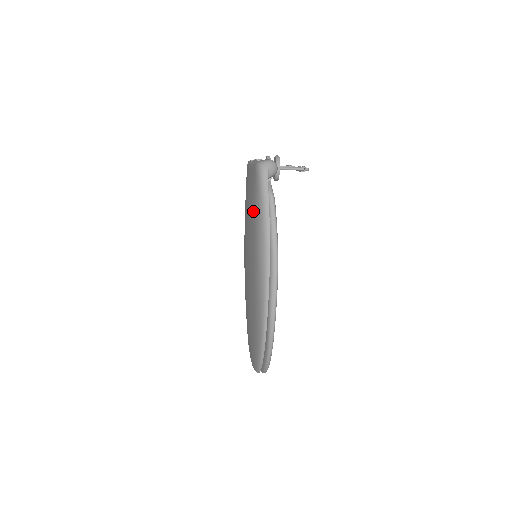
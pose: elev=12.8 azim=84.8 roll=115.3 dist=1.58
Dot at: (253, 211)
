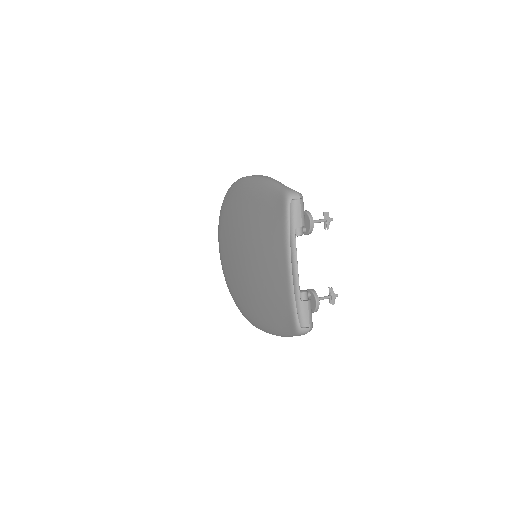
Dot at: (275, 316)
